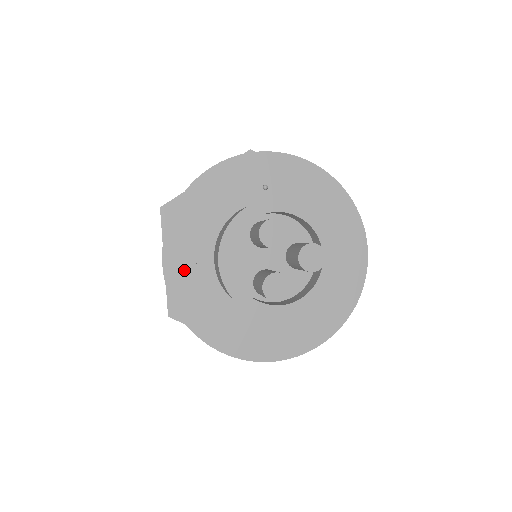
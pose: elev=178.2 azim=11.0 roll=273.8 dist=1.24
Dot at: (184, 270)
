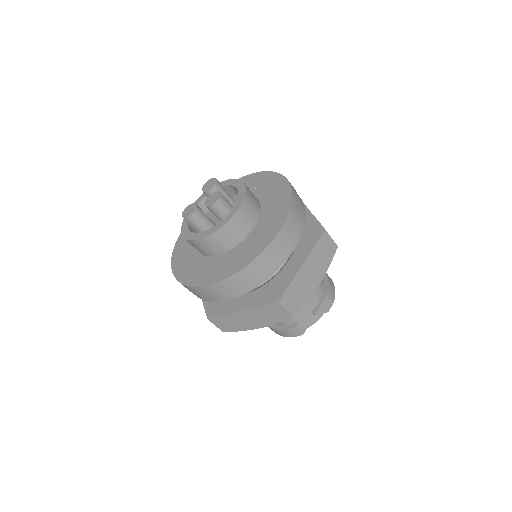
Dot at: occluded
